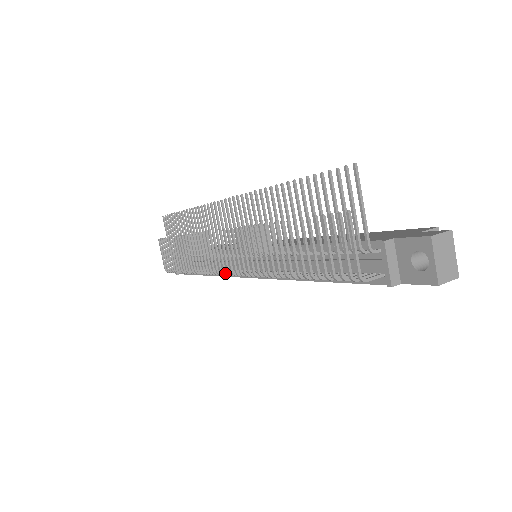
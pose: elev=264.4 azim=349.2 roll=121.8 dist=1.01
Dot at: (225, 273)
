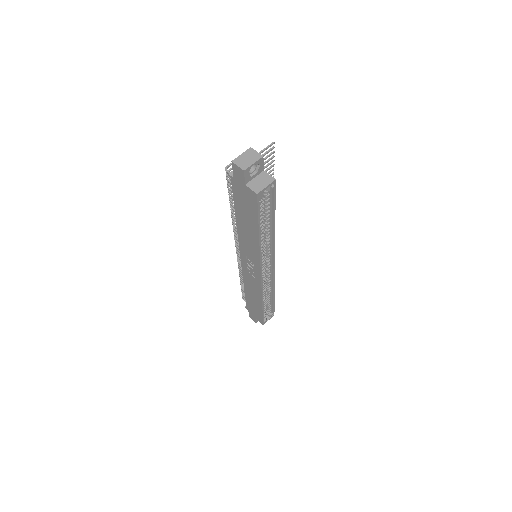
Dot at: occluded
